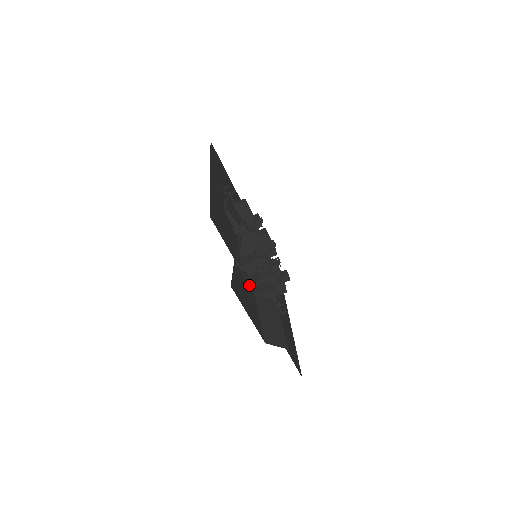
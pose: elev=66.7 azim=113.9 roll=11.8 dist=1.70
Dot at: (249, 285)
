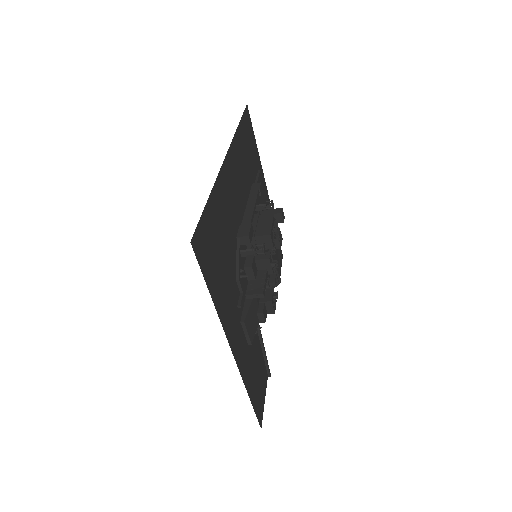
Dot at: occluded
